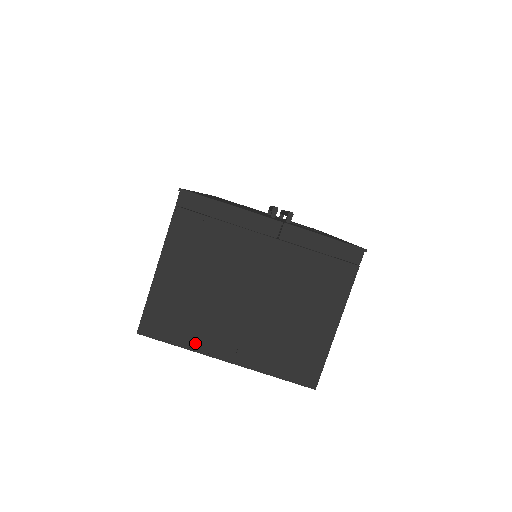
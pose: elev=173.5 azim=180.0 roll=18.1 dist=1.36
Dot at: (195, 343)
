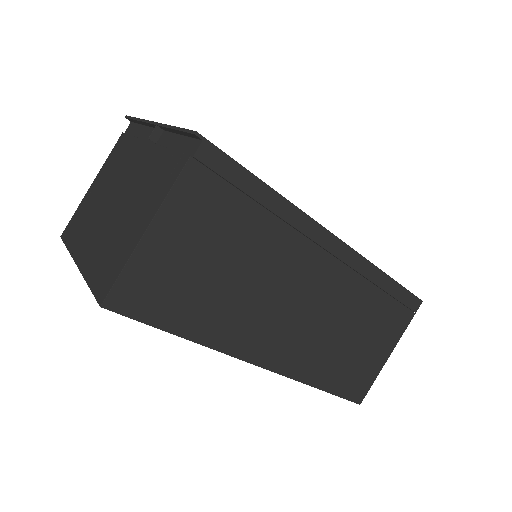
Dot at: (74, 246)
